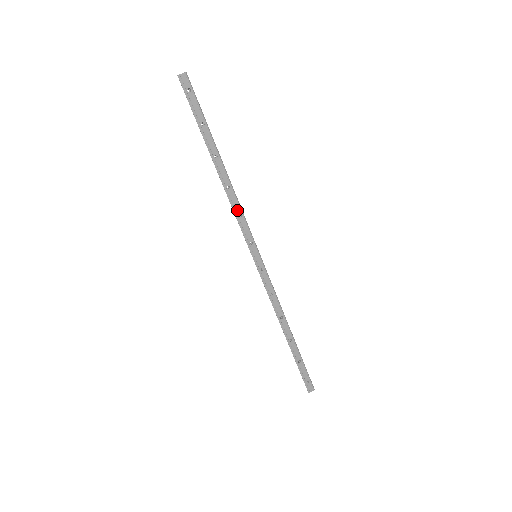
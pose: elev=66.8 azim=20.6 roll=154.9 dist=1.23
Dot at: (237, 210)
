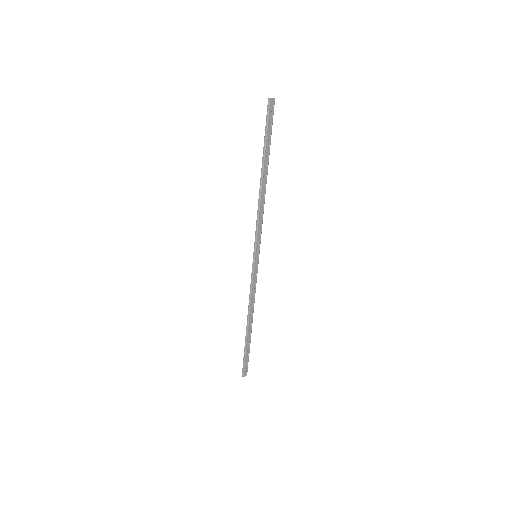
Dot at: (260, 216)
